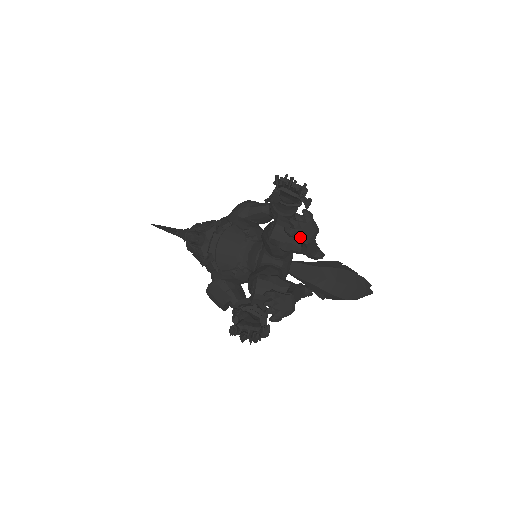
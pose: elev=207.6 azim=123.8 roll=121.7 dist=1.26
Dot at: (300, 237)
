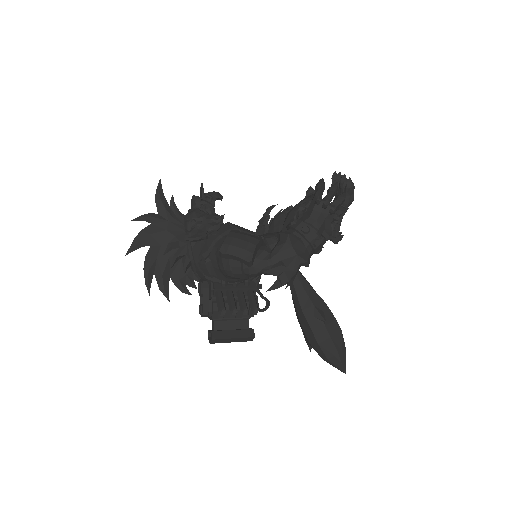
Dot at: occluded
